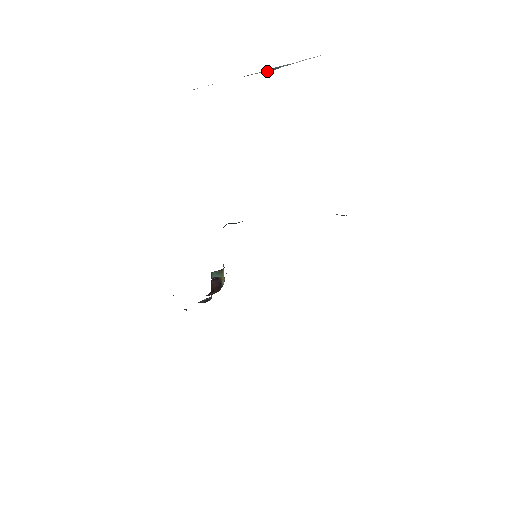
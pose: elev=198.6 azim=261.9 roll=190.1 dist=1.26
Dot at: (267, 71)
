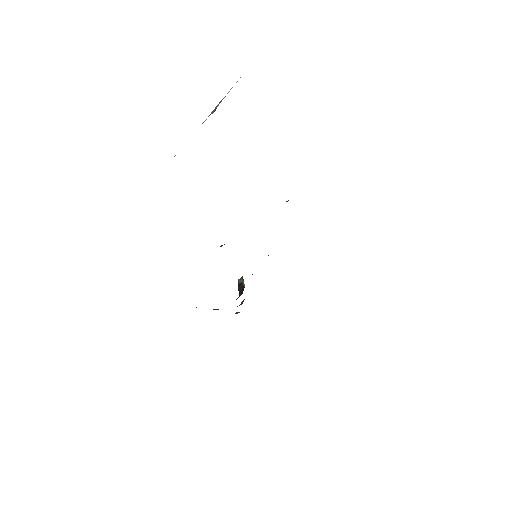
Dot at: (212, 113)
